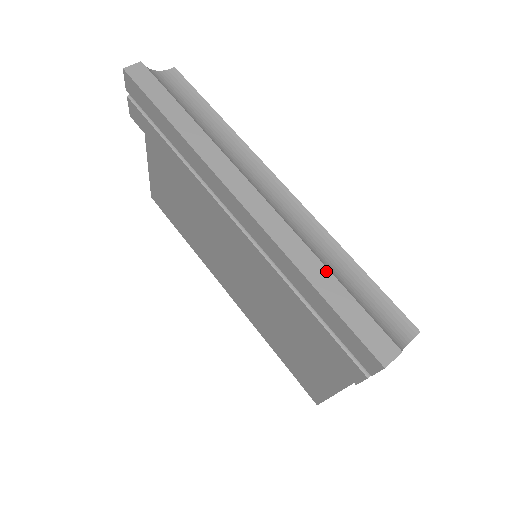
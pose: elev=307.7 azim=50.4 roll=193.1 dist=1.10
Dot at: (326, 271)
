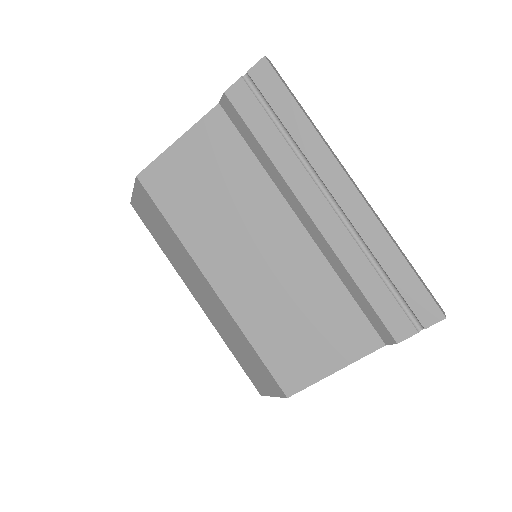
Dot at: (403, 253)
